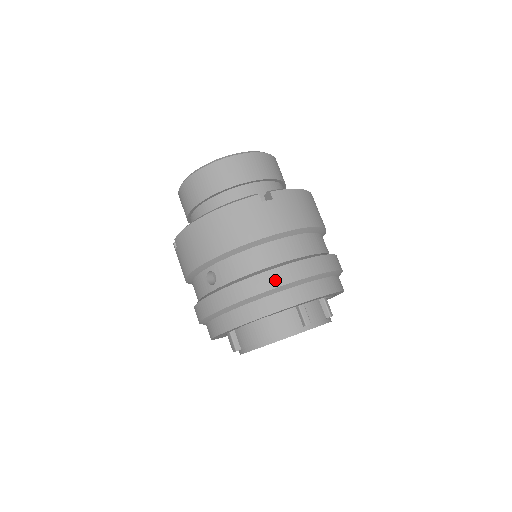
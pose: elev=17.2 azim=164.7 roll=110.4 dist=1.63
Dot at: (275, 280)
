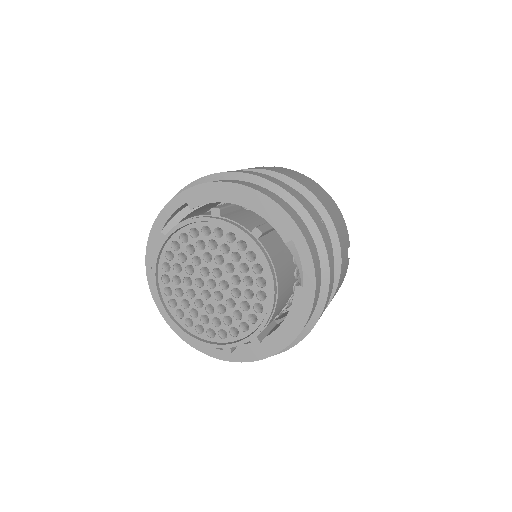
Dot at: occluded
